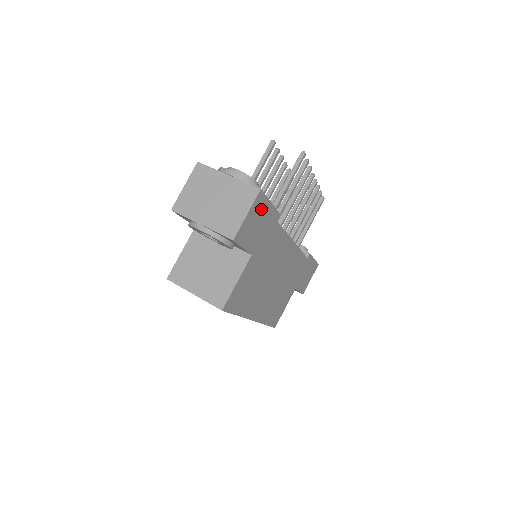
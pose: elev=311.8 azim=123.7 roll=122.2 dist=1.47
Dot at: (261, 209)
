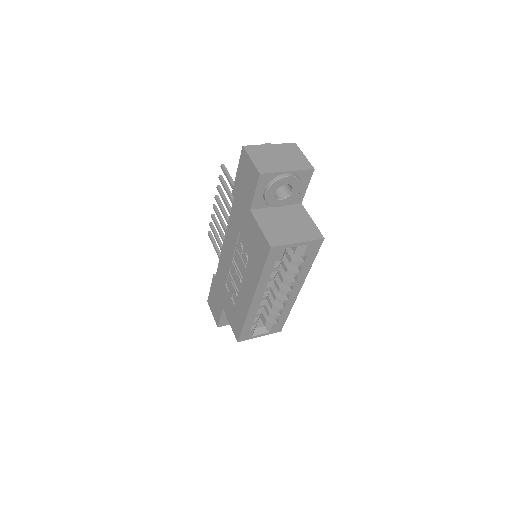
Dot at: occluded
